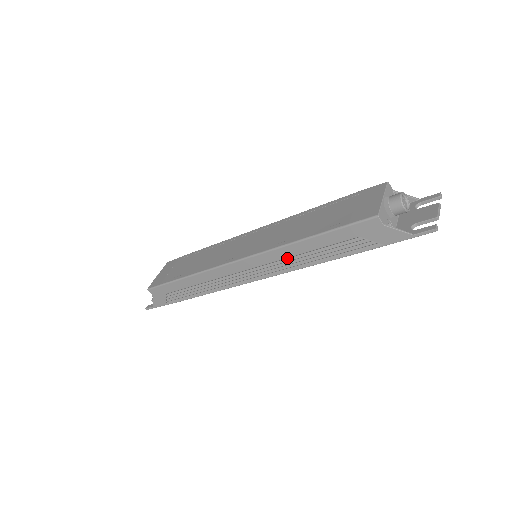
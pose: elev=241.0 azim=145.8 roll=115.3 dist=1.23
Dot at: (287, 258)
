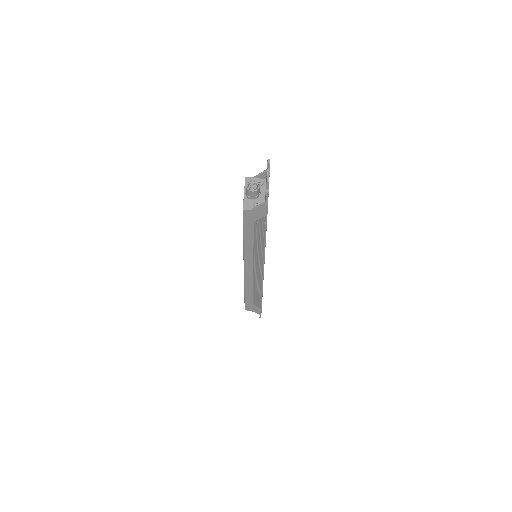
Dot at: (254, 252)
